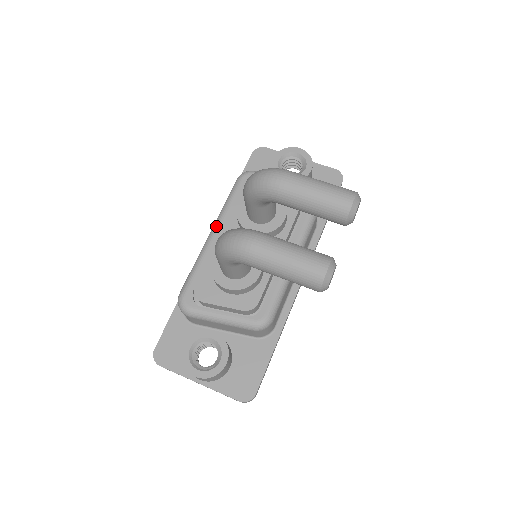
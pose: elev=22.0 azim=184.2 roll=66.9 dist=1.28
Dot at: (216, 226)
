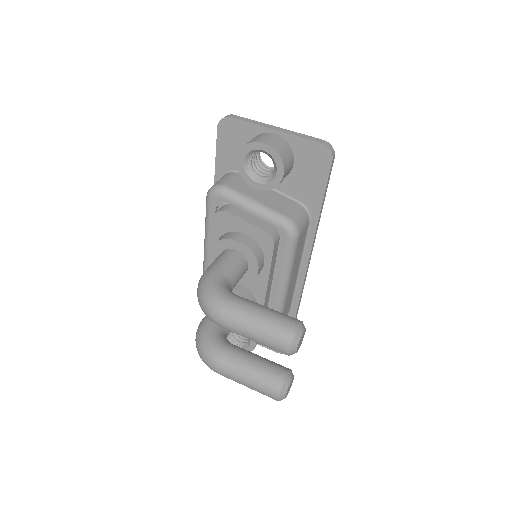
Dot at: (205, 252)
